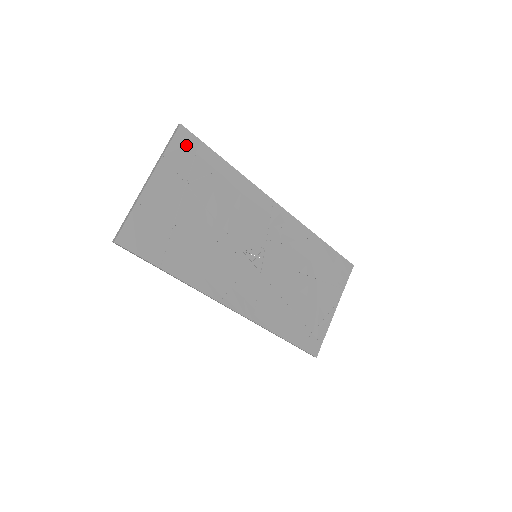
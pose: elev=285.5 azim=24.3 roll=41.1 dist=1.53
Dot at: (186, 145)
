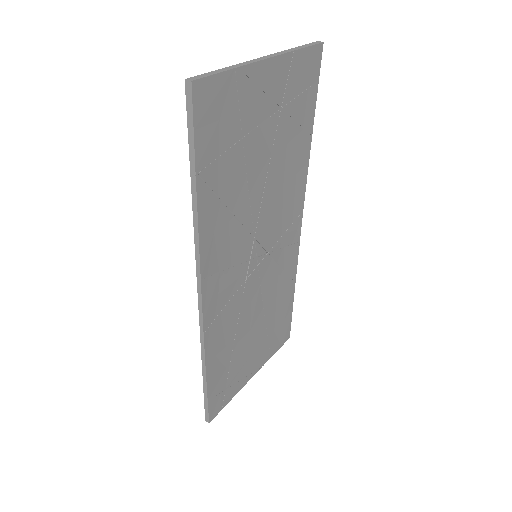
Dot at: (310, 69)
